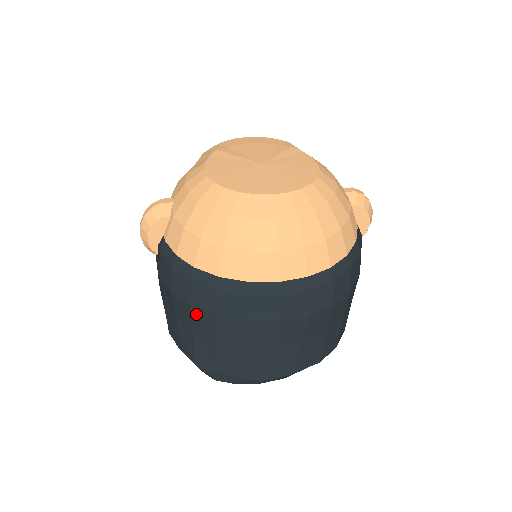
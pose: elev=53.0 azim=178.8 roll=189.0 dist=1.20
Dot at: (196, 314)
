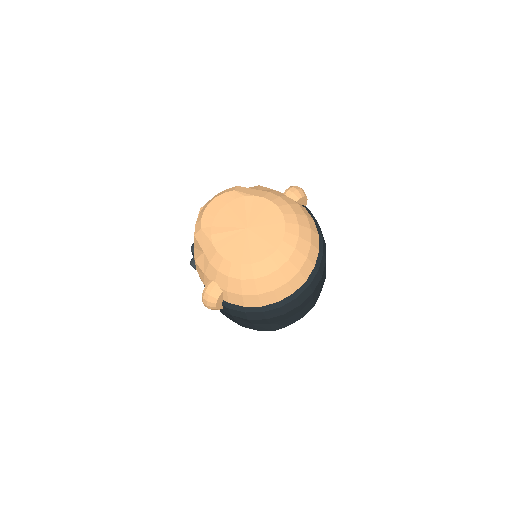
Dot at: (271, 319)
